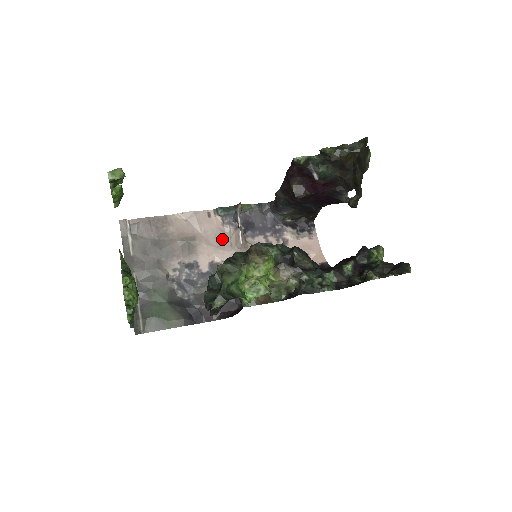
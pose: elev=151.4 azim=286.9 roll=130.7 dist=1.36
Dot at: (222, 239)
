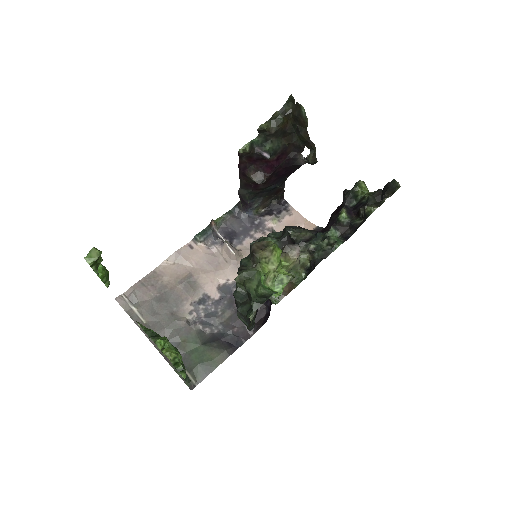
Dot at: (215, 261)
